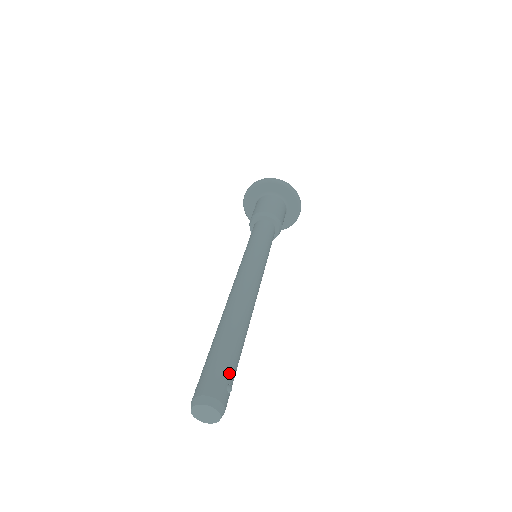
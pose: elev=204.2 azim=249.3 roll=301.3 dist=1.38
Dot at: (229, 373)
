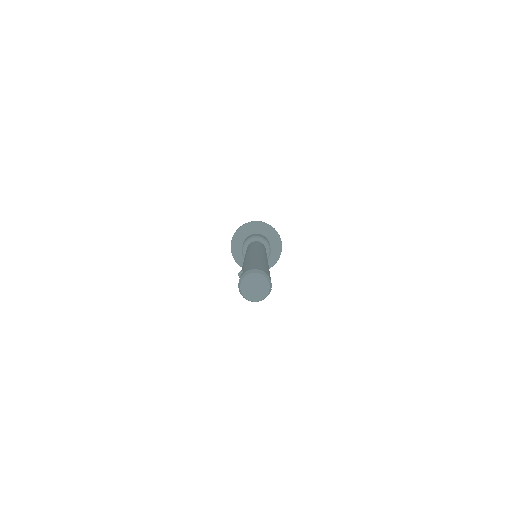
Dot at: occluded
